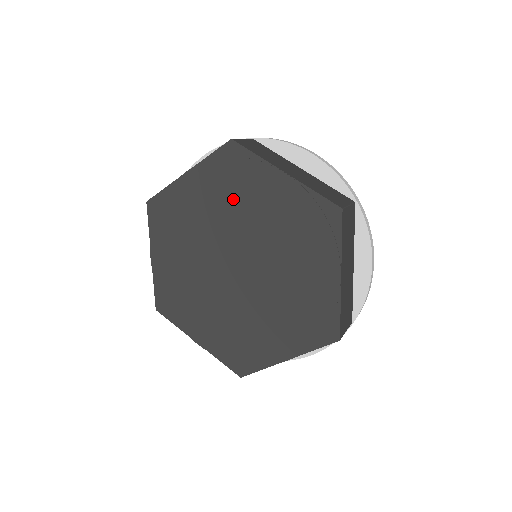
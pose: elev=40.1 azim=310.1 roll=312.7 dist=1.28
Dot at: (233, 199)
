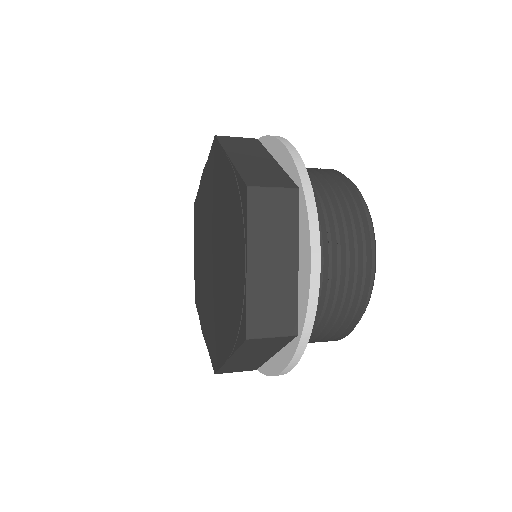
Dot at: (214, 191)
